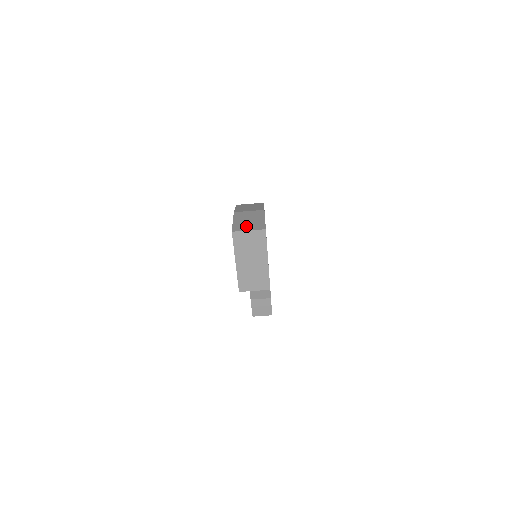
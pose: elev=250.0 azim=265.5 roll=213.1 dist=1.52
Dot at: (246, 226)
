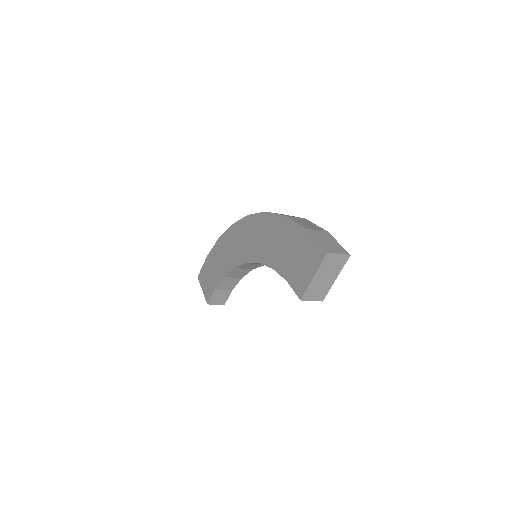
Dot at: (333, 248)
